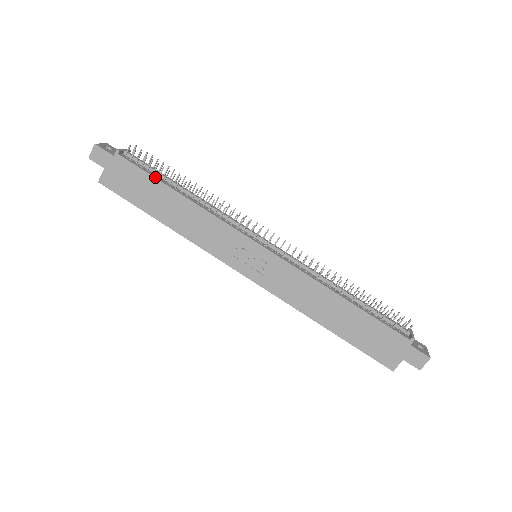
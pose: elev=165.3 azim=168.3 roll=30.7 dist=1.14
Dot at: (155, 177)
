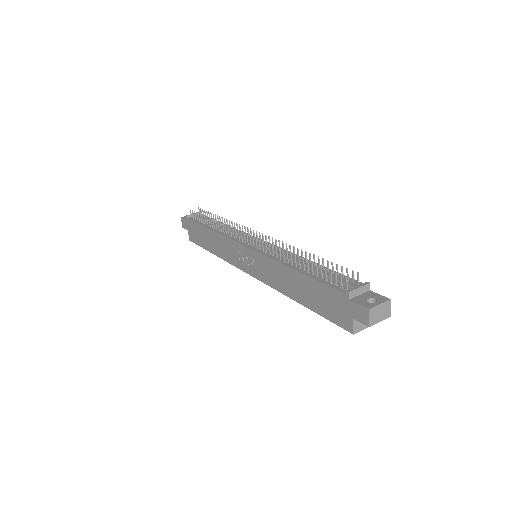
Dot at: (200, 224)
